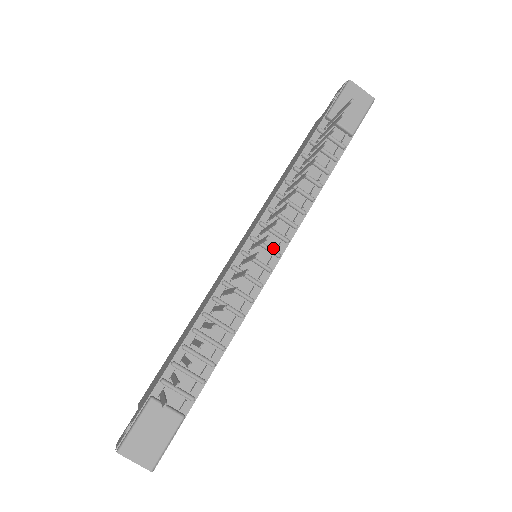
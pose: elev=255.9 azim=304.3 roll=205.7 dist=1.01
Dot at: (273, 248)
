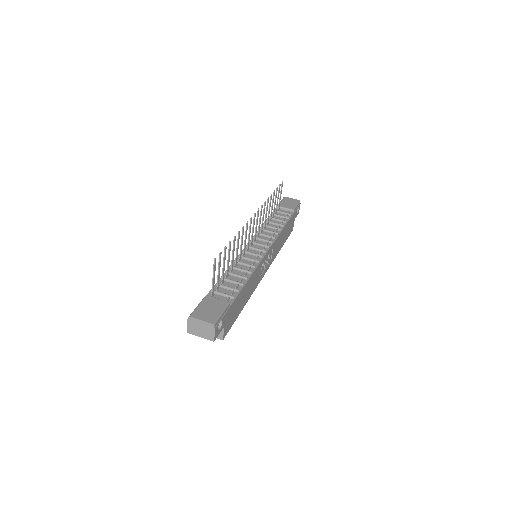
Dot at: (264, 245)
